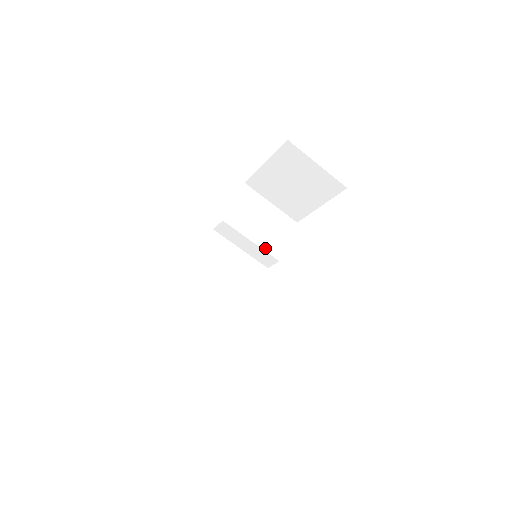
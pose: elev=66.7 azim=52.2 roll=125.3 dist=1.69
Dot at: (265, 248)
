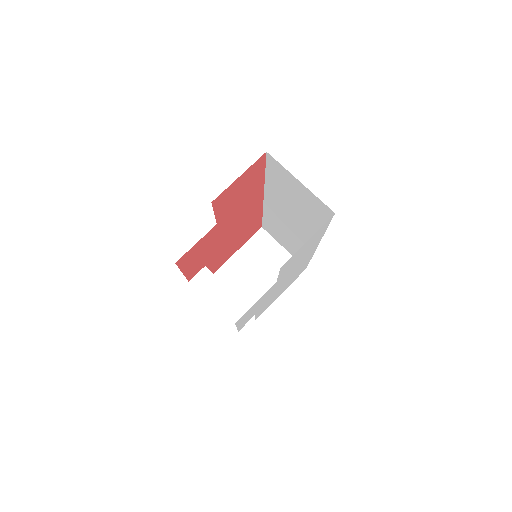
Dot at: occluded
